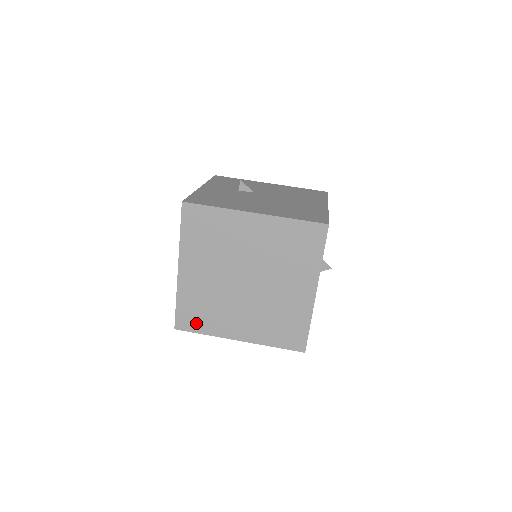
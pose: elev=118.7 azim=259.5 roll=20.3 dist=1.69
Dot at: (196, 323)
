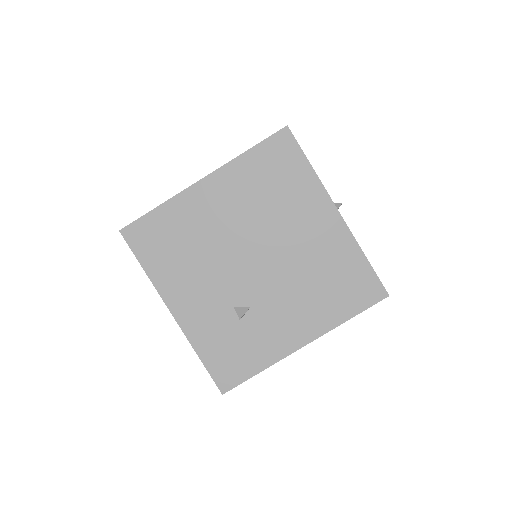
Dot at: (240, 365)
